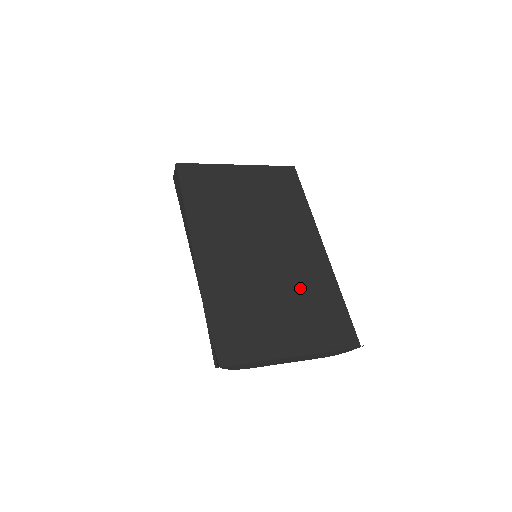
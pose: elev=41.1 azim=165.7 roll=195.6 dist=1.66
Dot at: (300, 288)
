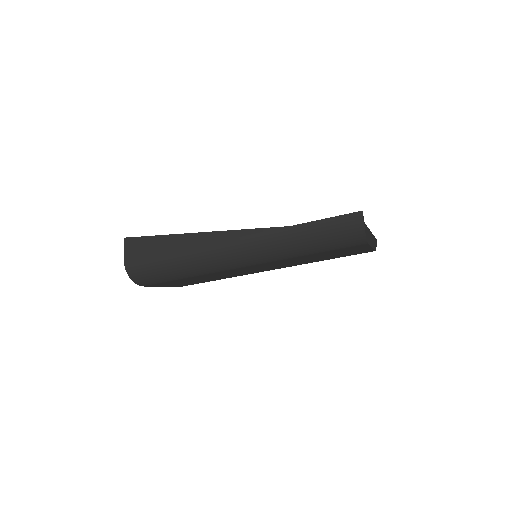
Dot at: occluded
